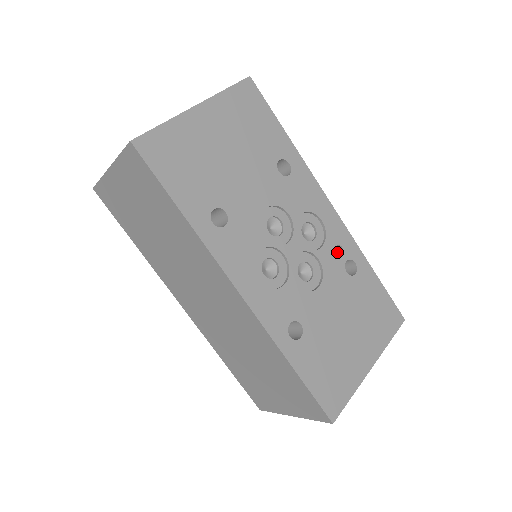
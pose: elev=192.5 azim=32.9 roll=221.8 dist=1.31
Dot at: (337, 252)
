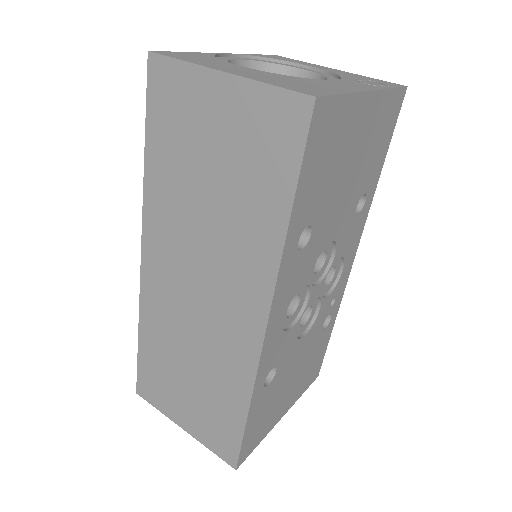
Dot at: occluded
